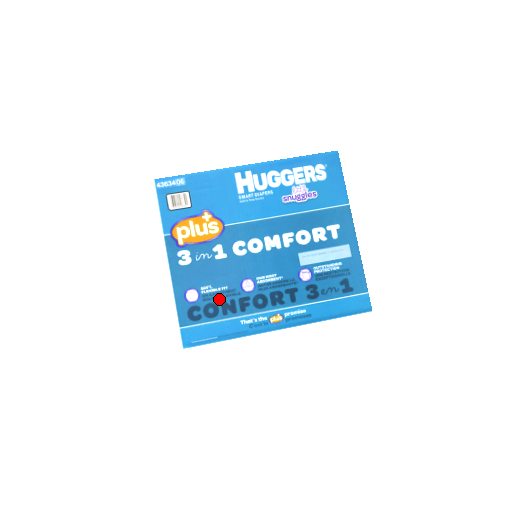
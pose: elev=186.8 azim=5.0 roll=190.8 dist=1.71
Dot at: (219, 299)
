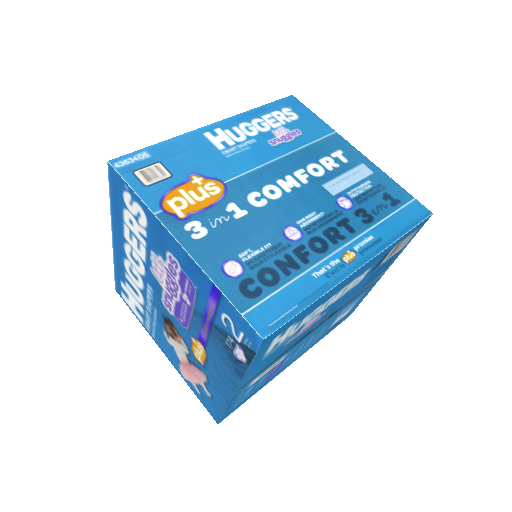
Dot at: (269, 260)
